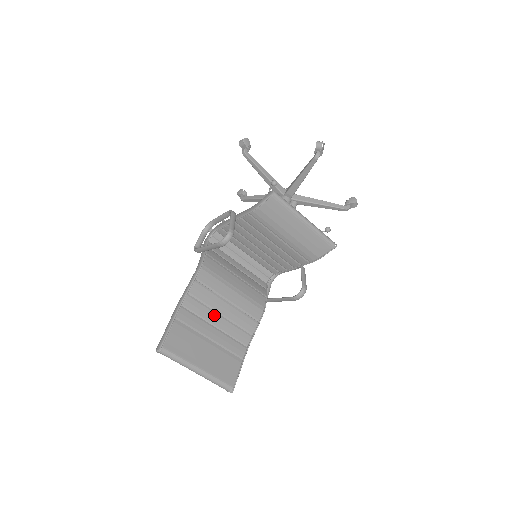
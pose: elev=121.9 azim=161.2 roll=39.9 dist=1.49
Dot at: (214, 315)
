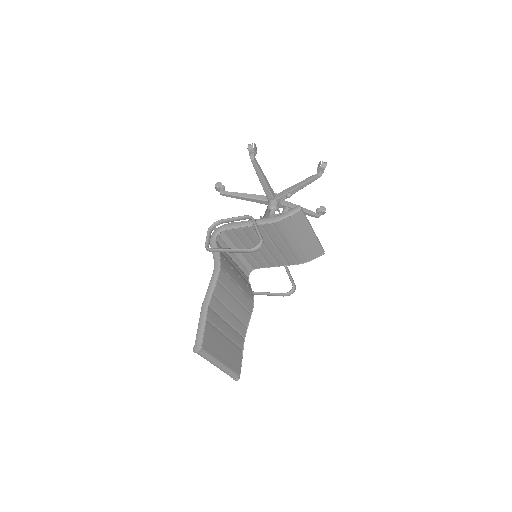
Dot at: (227, 312)
